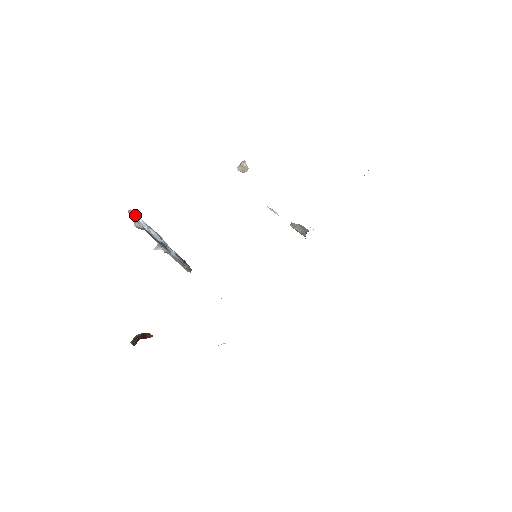
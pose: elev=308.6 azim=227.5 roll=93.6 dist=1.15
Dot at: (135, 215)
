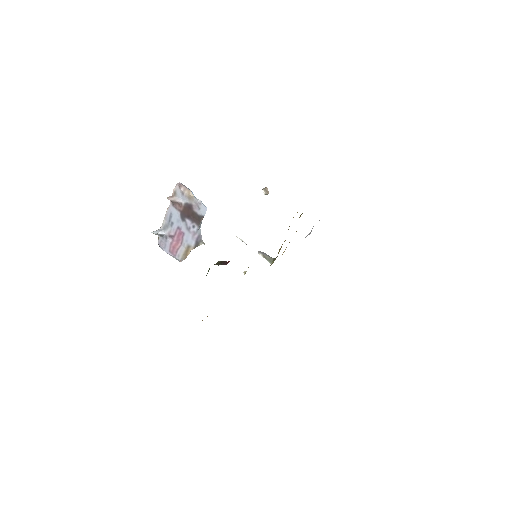
Dot at: occluded
